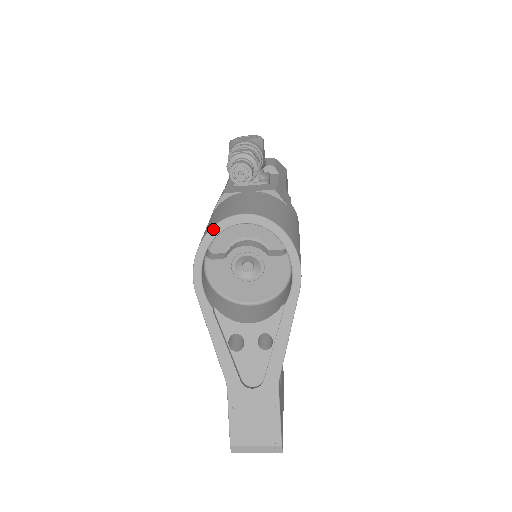
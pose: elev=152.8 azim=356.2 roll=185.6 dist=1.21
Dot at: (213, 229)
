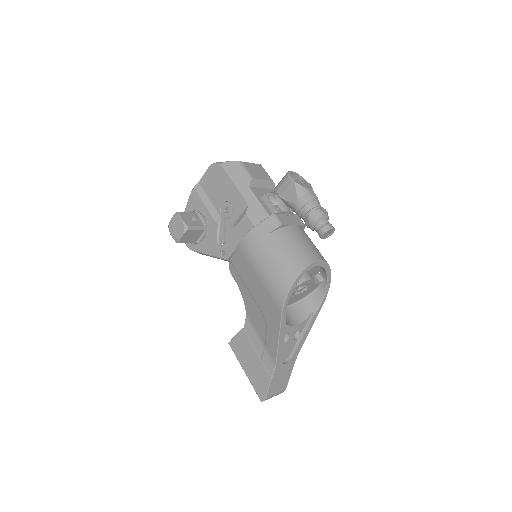
Dot at: (304, 270)
